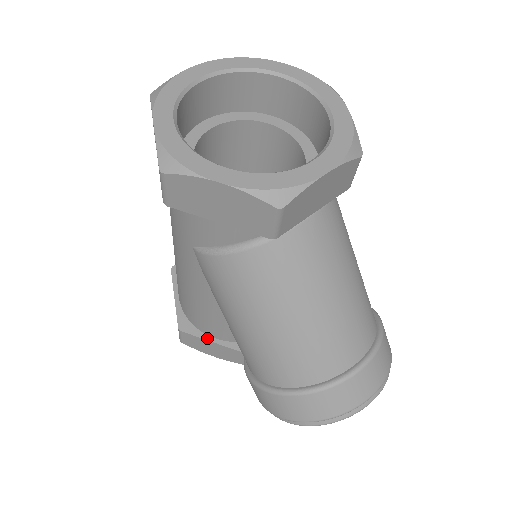
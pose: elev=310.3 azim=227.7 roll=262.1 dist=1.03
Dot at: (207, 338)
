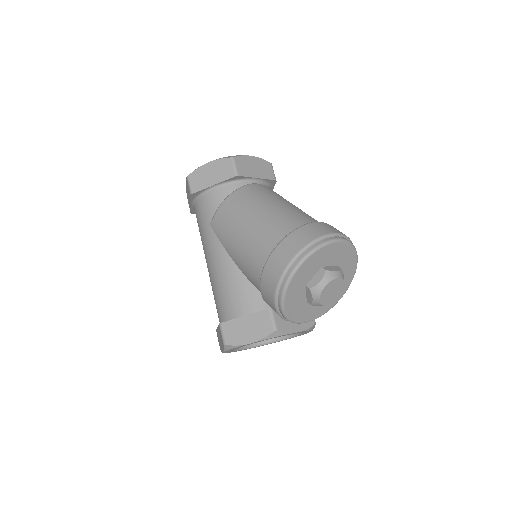
Dot at: (239, 317)
